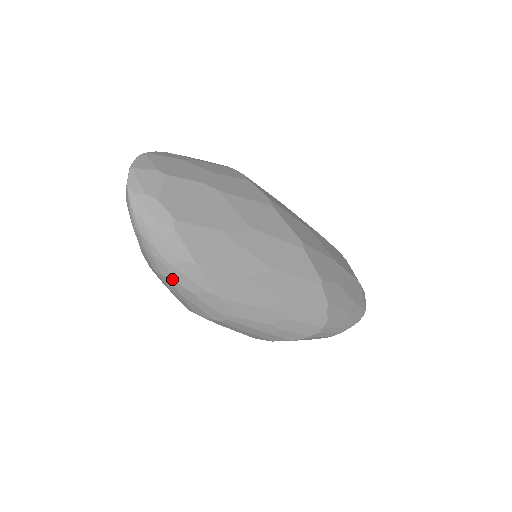
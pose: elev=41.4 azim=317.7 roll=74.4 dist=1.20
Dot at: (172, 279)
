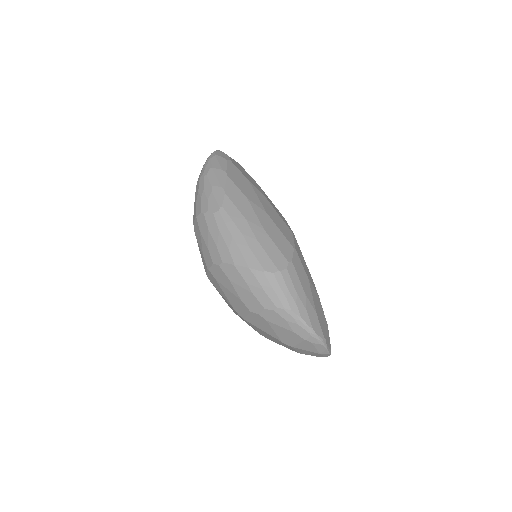
Dot at: (207, 176)
